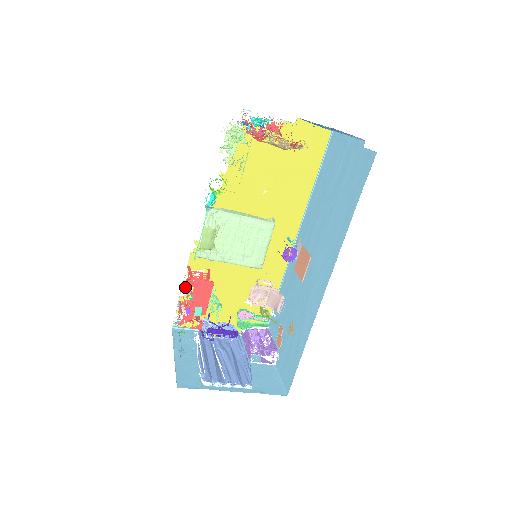
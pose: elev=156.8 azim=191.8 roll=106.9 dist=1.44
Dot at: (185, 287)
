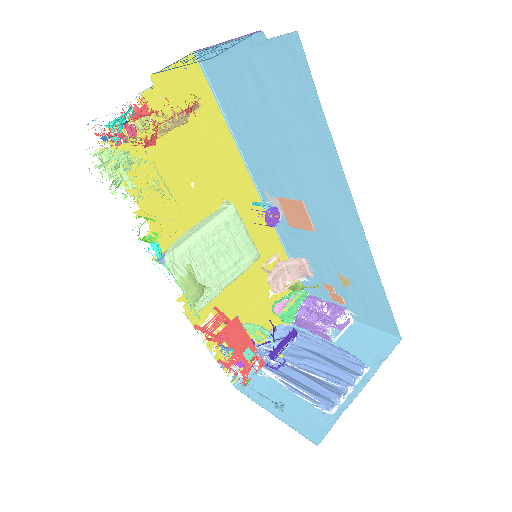
Dot at: (210, 345)
